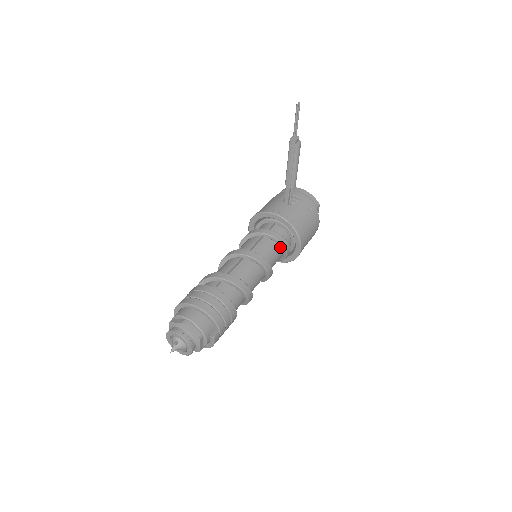
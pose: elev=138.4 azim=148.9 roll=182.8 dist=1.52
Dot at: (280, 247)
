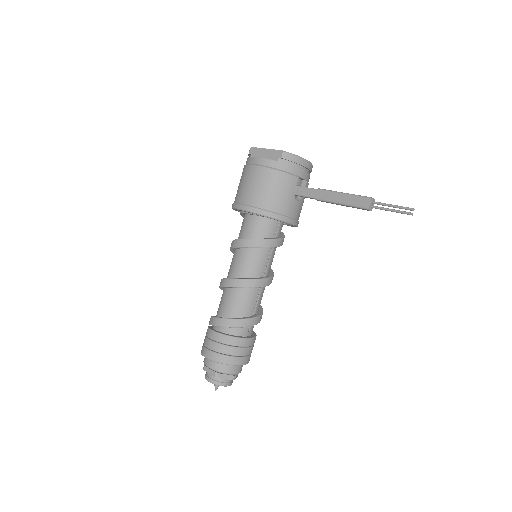
Dot at: occluded
